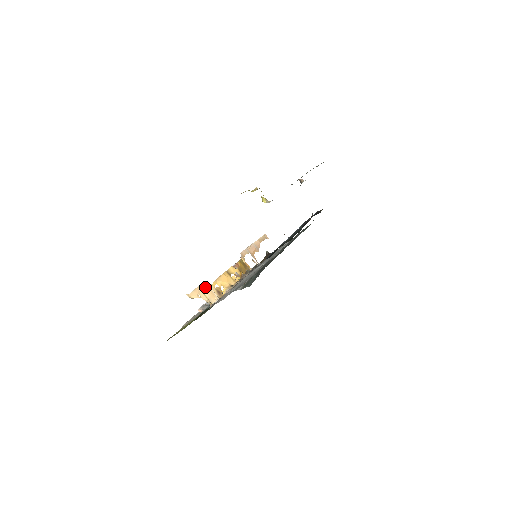
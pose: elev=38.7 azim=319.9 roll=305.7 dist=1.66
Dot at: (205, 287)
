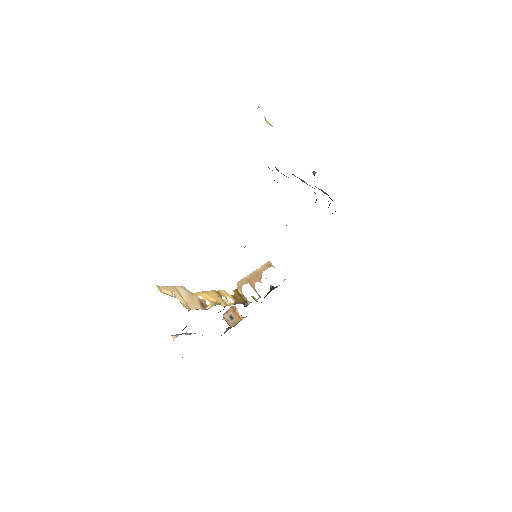
Dot at: (184, 290)
